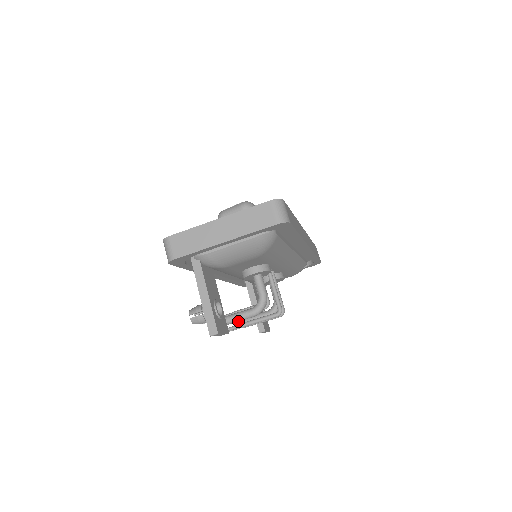
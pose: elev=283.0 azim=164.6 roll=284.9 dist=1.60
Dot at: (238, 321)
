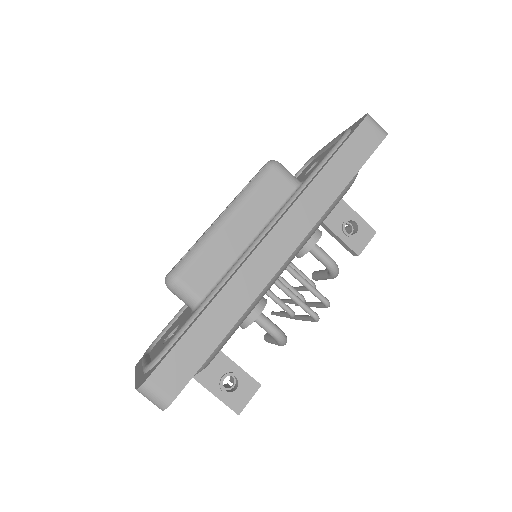
Dot at: occluded
